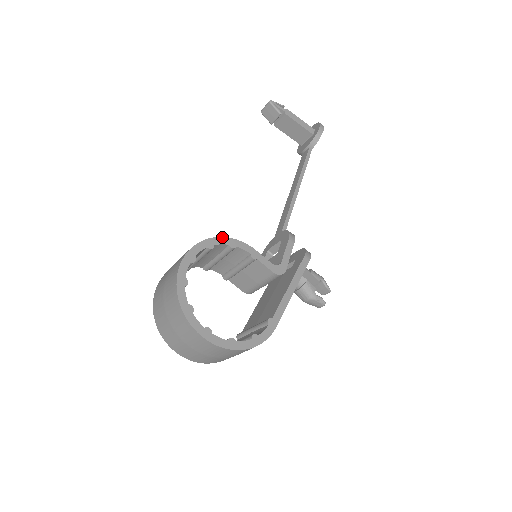
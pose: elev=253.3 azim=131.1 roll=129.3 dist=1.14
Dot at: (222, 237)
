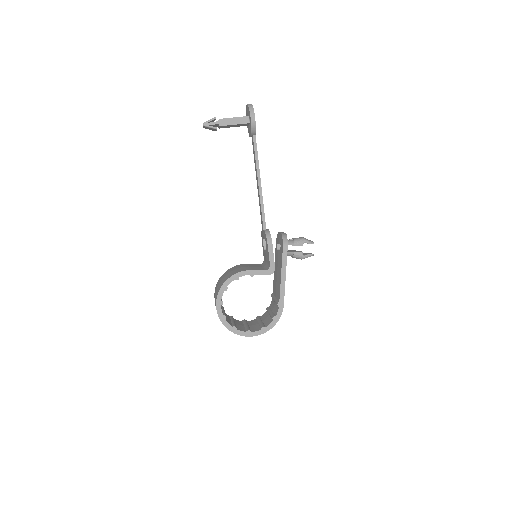
Dot at: (229, 278)
